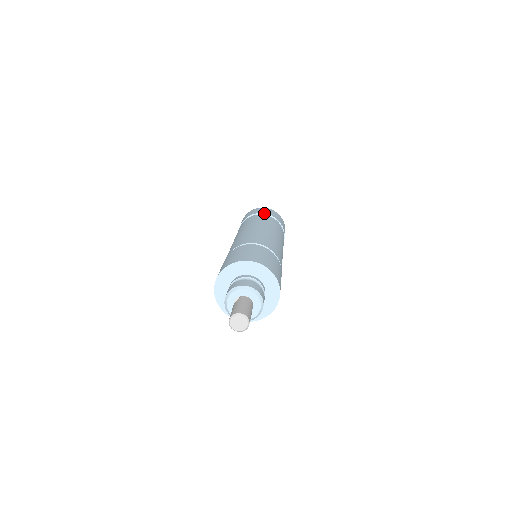
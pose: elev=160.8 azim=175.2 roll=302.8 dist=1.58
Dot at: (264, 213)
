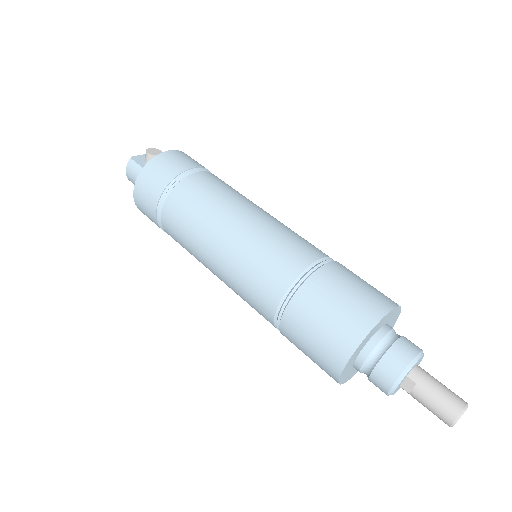
Dot at: (179, 174)
